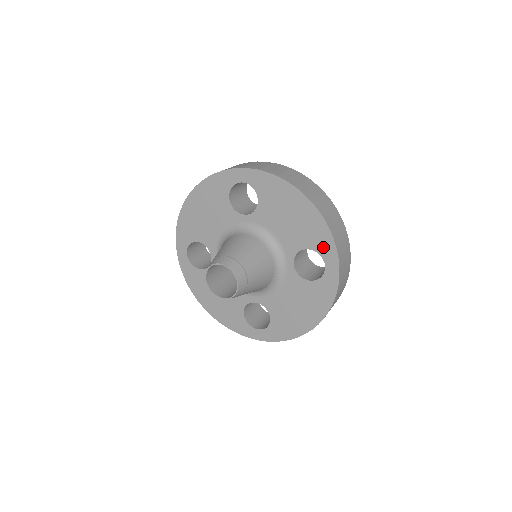
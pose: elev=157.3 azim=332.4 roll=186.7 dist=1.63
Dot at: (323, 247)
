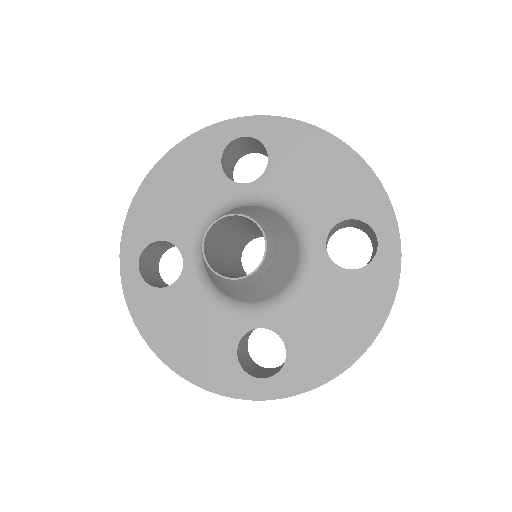
Dot at: (373, 211)
